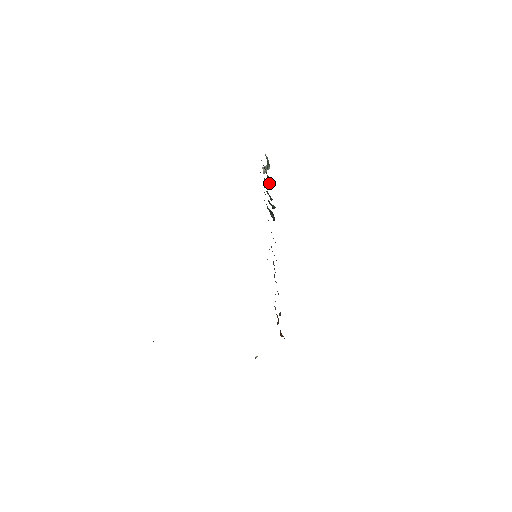
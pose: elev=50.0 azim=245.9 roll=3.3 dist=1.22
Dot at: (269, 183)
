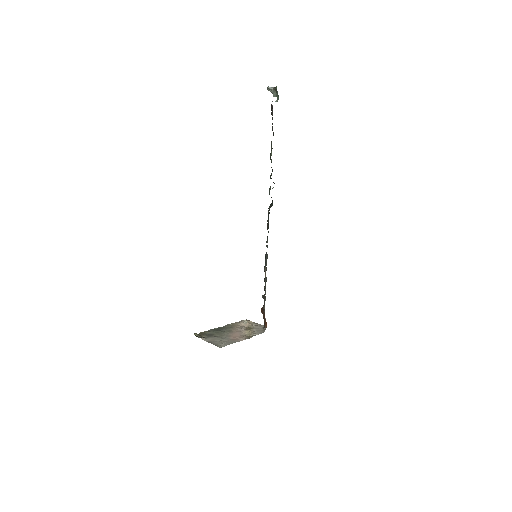
Dot at: (272, 130)
